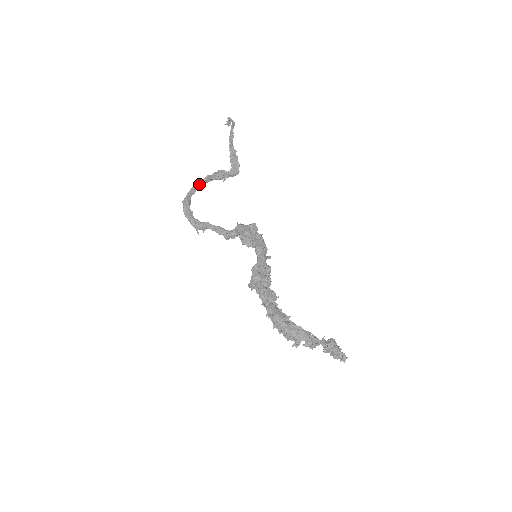
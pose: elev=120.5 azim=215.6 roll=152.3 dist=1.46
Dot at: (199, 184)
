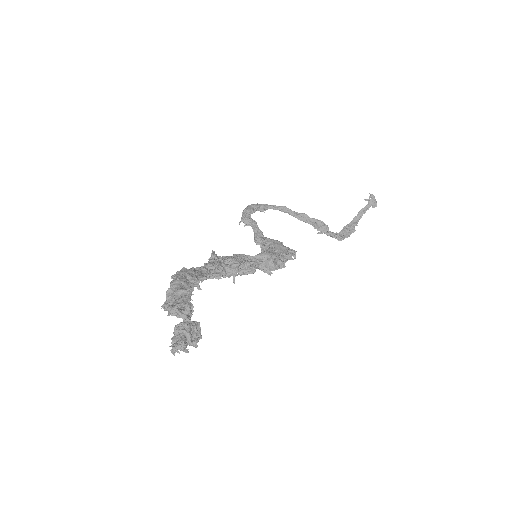
Dot at: (290, 211)
